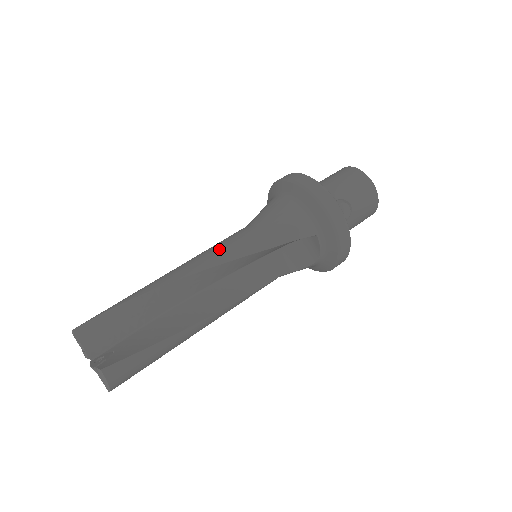
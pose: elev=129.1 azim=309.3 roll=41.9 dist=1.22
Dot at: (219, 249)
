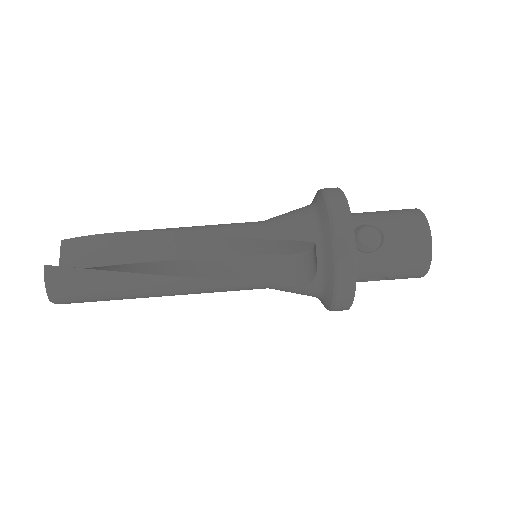
Dot at: (212, 225)
